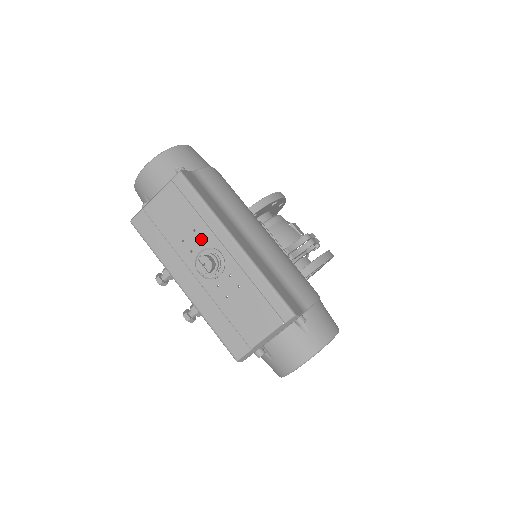
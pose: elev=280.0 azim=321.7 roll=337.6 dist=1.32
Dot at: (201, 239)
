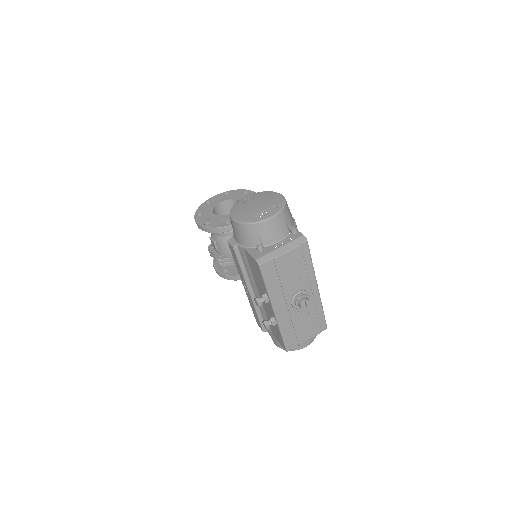
Dot at: (302, 284)
